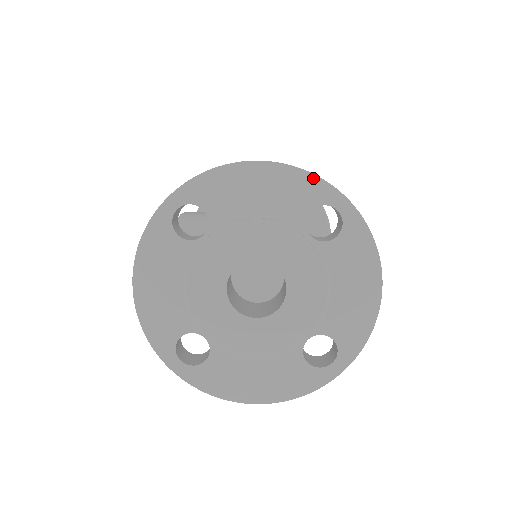
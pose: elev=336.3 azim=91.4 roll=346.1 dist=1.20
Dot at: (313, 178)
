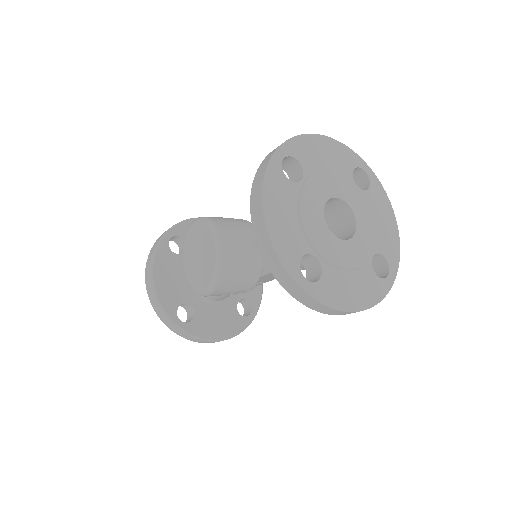
Dot at: (350, 150)
